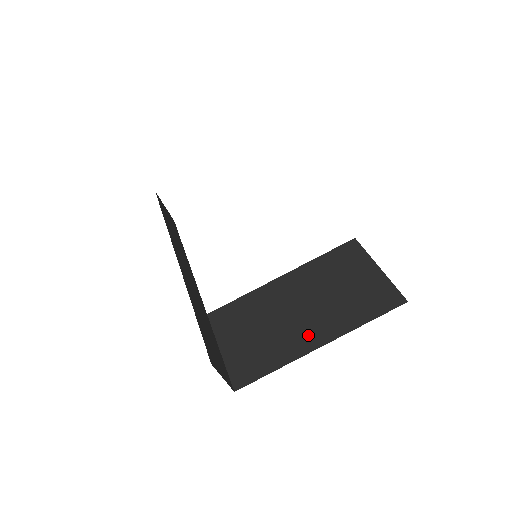
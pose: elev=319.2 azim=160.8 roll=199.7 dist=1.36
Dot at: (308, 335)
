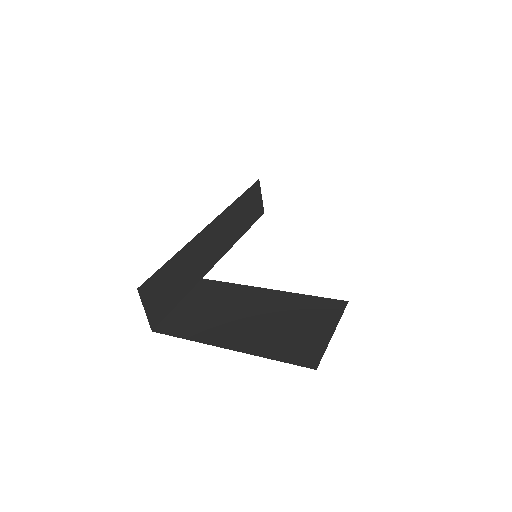
Dot at: (230, 335)
